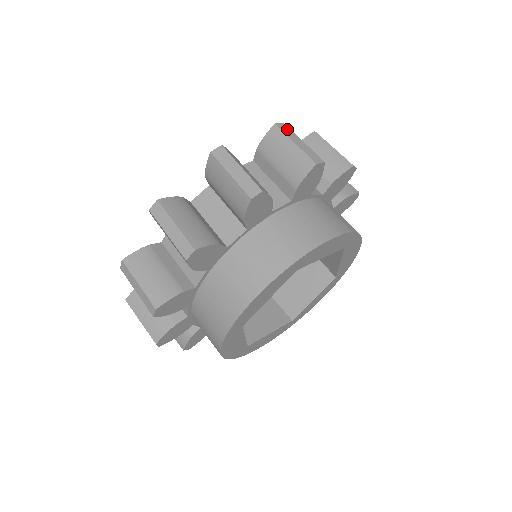
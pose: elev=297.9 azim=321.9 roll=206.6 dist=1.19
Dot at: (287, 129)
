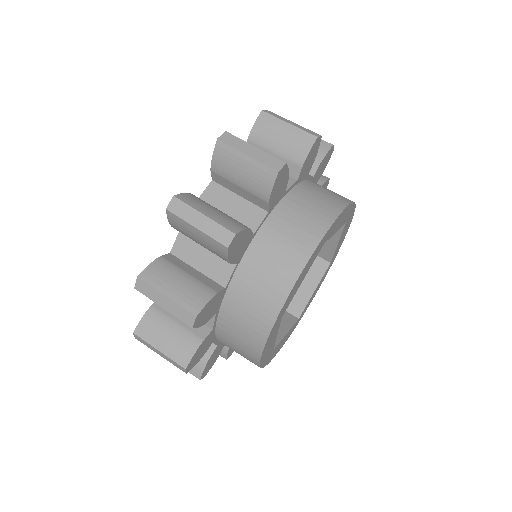
Dot at: (181, 207)
